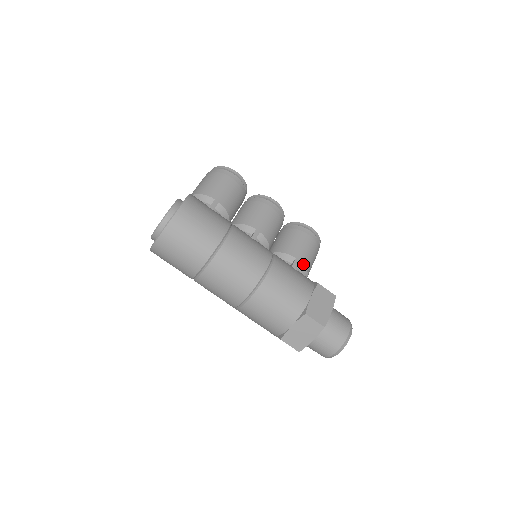
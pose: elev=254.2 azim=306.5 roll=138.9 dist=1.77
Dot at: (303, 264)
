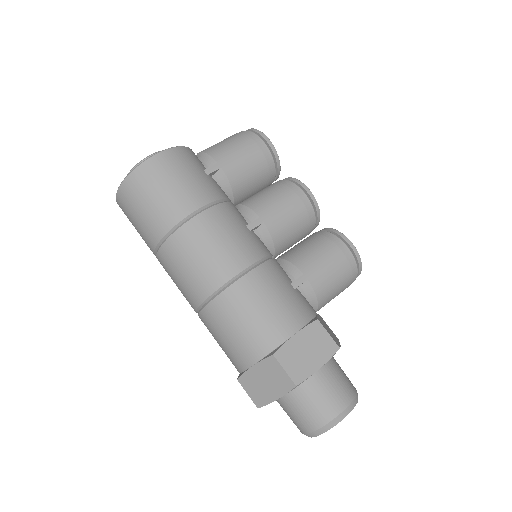
Dot at: (312, 286)
